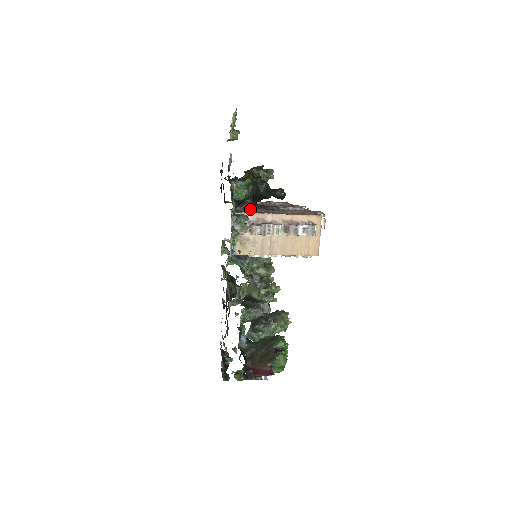
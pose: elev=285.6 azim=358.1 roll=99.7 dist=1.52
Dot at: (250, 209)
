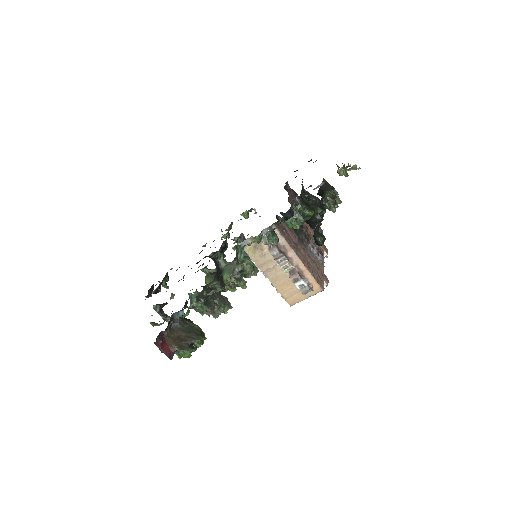
Dot at: (289, 229)
